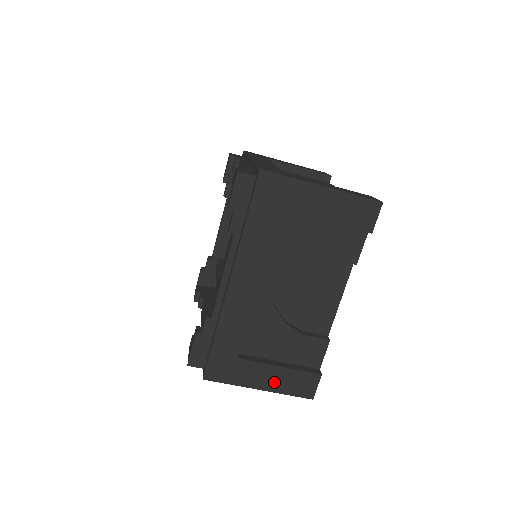
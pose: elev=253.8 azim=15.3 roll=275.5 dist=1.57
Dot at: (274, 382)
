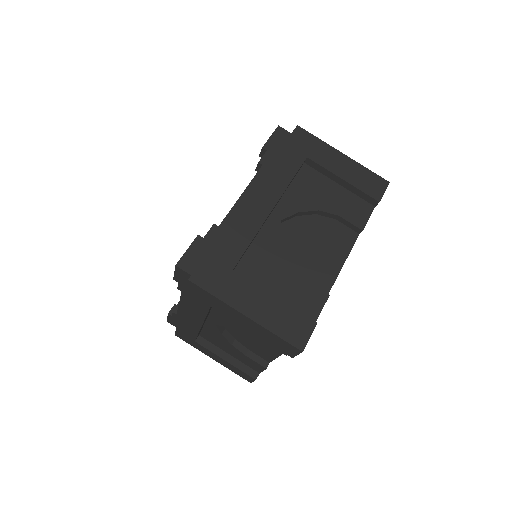
Dot at: (222, 363)
